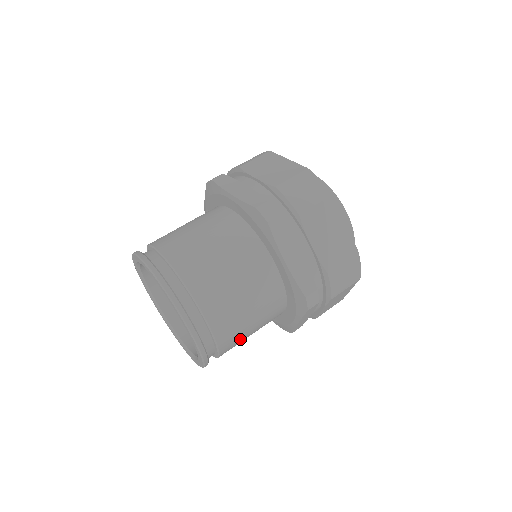
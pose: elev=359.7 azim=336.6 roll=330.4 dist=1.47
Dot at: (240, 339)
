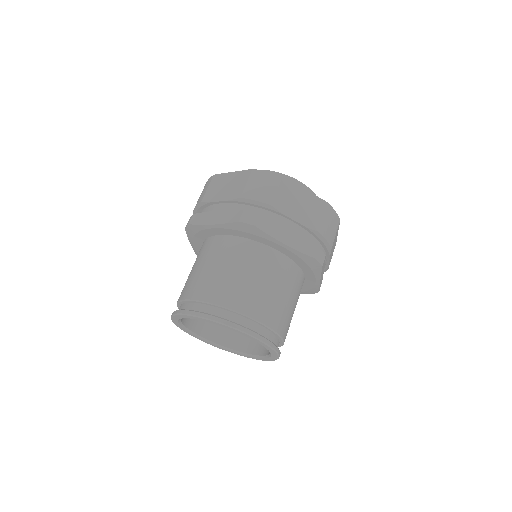
Dot at: (254, 294)
